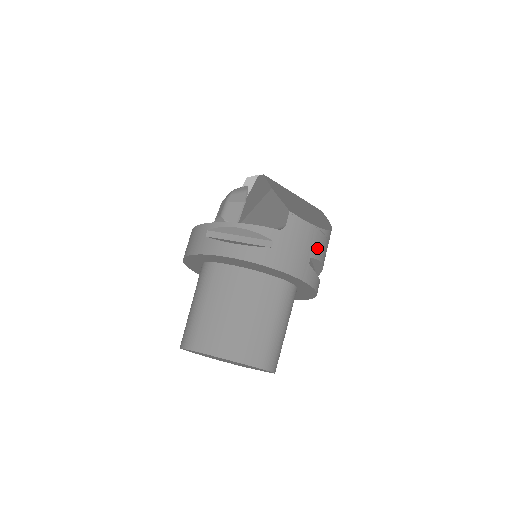
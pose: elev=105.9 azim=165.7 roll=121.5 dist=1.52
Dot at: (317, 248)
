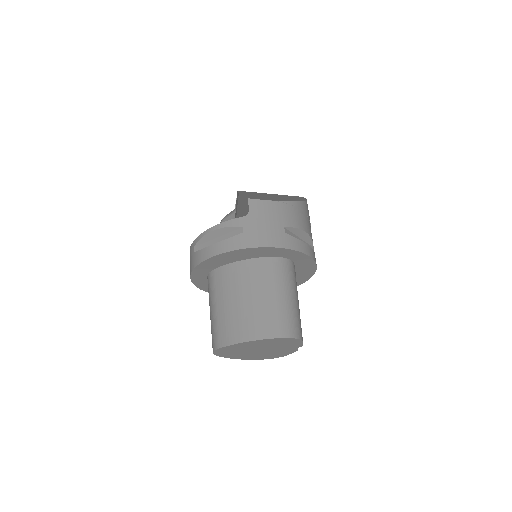
Dot at: (289, 218)
